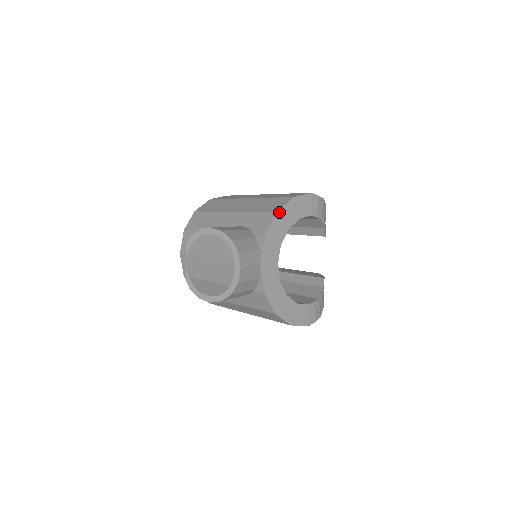
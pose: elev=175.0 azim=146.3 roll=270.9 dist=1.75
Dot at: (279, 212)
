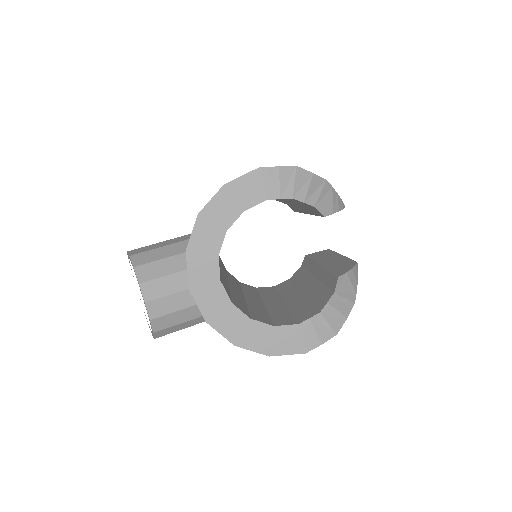
Dot at: (202, 212)
